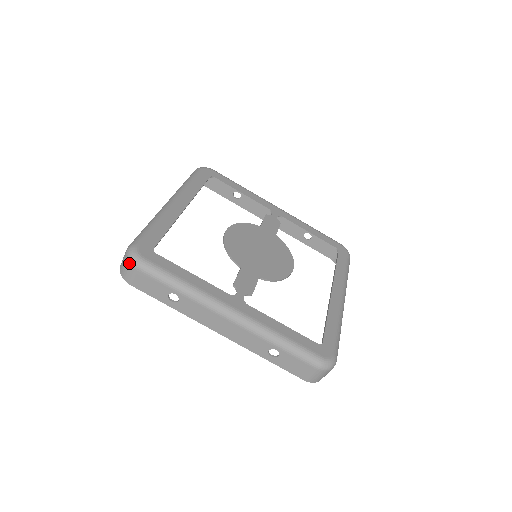
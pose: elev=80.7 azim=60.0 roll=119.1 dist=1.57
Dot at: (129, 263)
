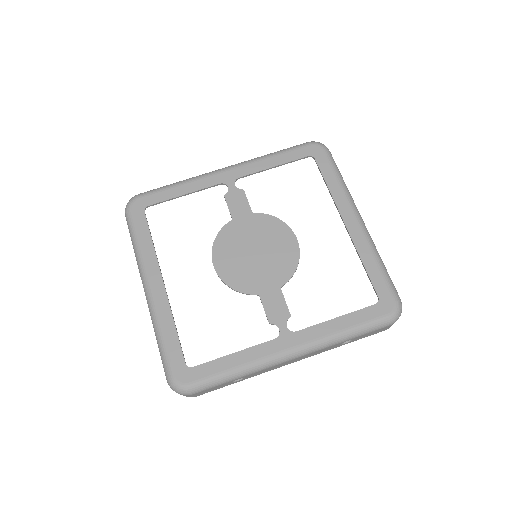
Dot at: occluded
